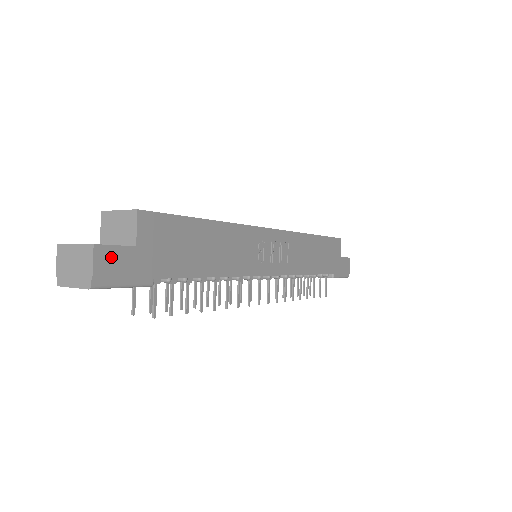
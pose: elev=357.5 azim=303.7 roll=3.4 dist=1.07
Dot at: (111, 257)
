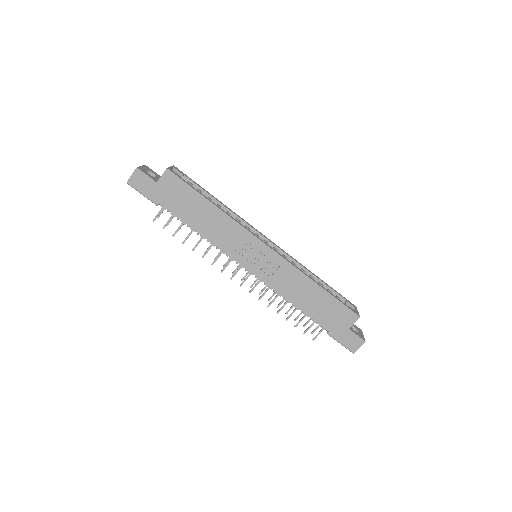
Dot at: (142, 178)
